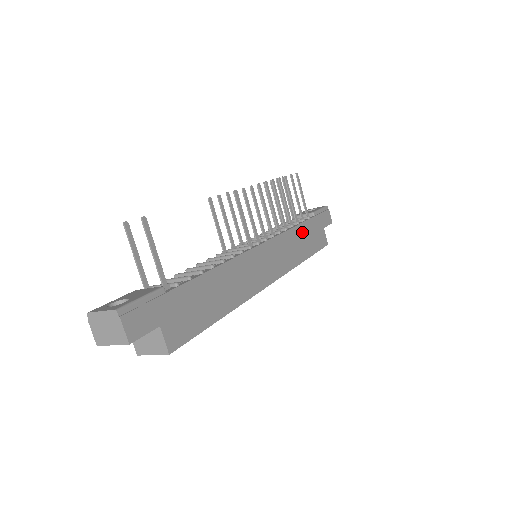
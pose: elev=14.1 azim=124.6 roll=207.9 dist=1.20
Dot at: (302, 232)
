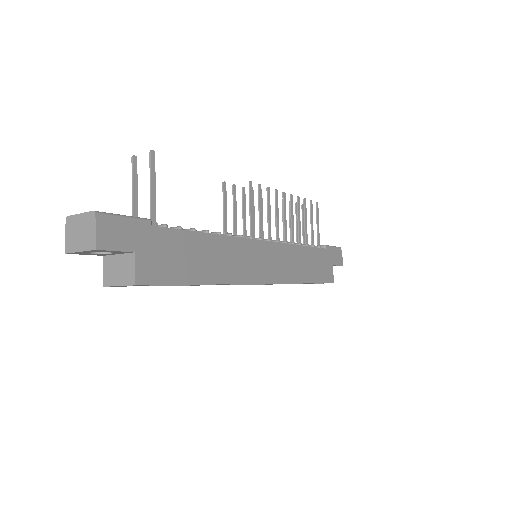
Dot at: (309, 255)
